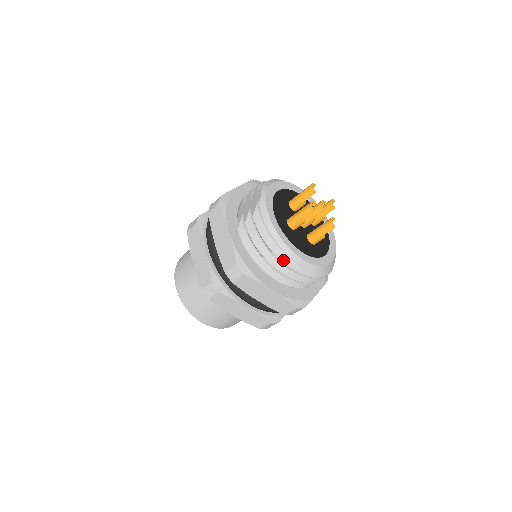
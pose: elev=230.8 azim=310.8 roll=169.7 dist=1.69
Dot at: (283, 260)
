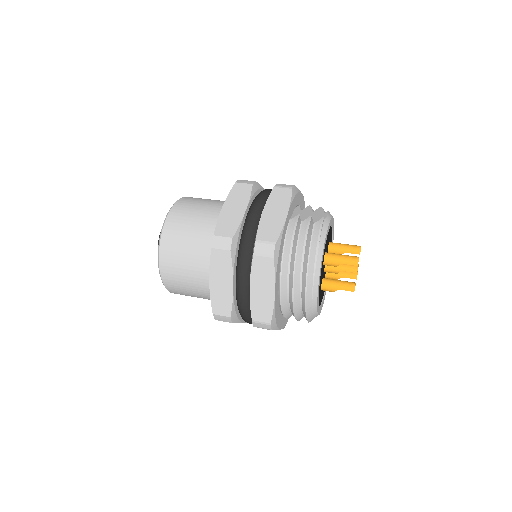
Dot at: (308, 276)
